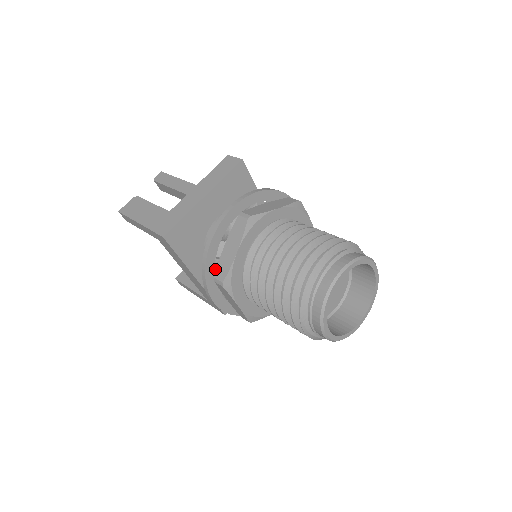
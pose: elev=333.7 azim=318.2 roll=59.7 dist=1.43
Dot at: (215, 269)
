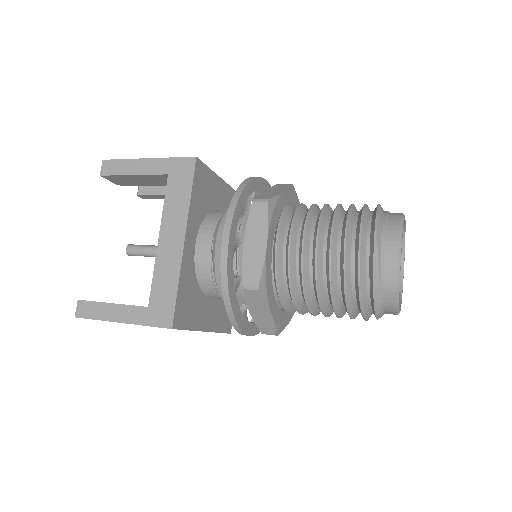
Dot at: (244, 206)
